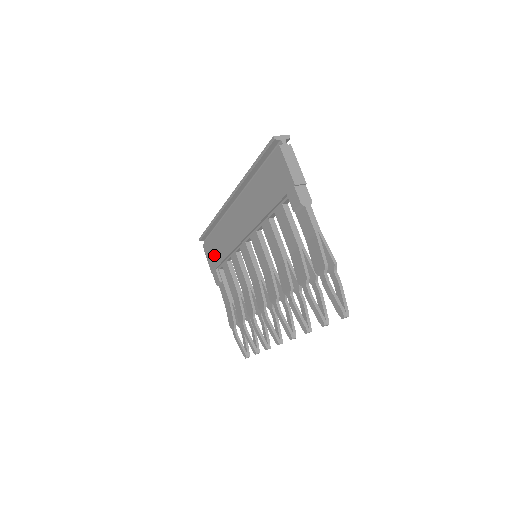
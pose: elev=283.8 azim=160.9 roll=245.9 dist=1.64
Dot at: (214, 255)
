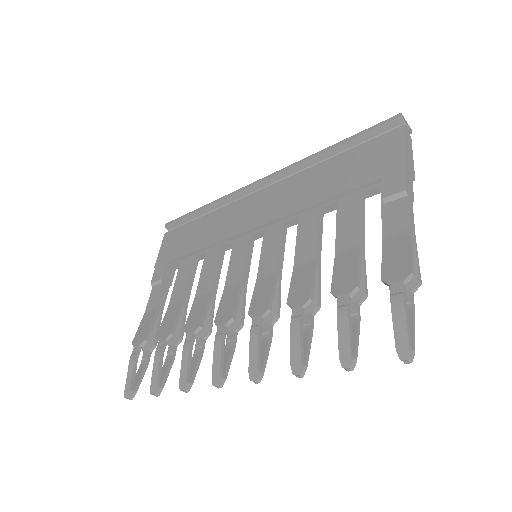
Dot at: (178, 245)
